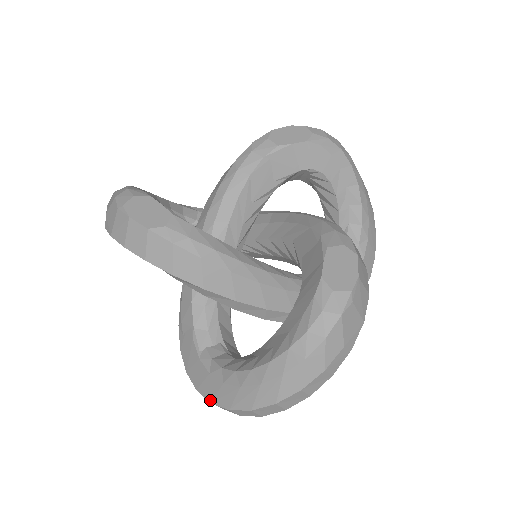
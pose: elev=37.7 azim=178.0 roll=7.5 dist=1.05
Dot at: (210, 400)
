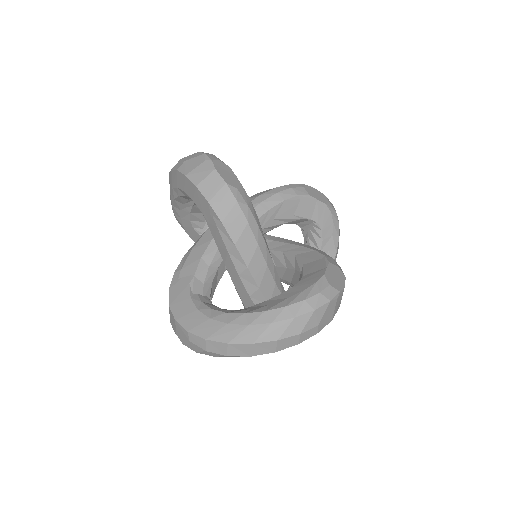
Dot at: (188, 329)
